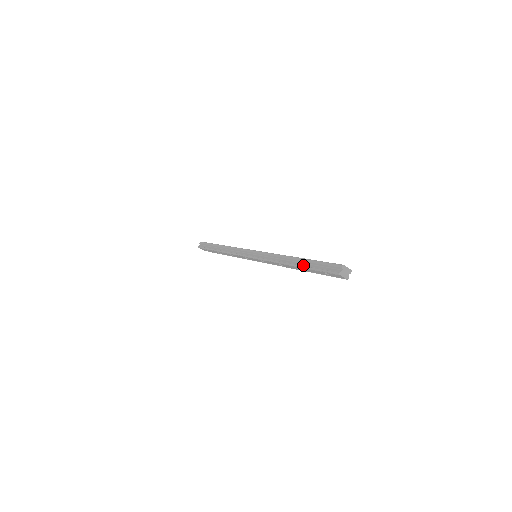
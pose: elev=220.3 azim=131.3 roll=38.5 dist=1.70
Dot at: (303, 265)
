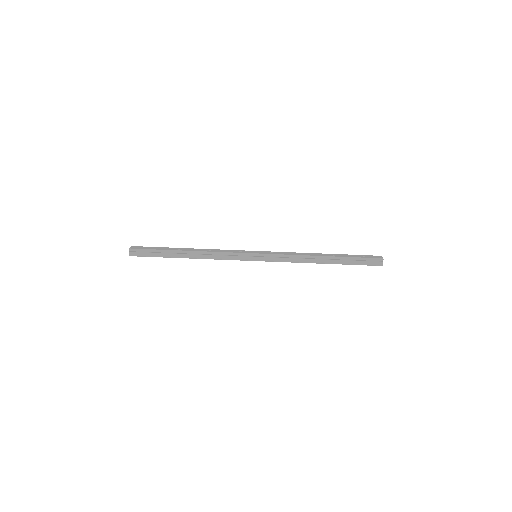
Dot at: (339, 262)
